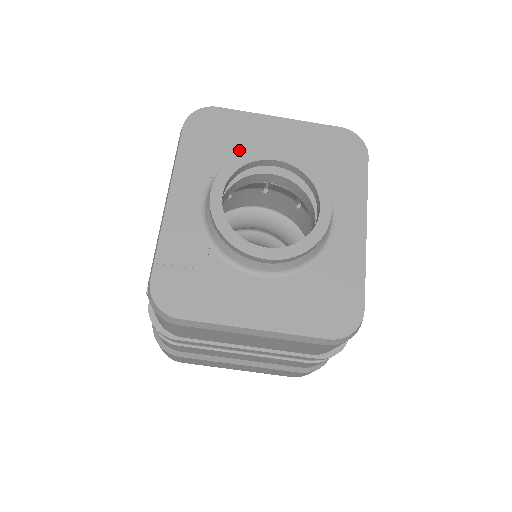
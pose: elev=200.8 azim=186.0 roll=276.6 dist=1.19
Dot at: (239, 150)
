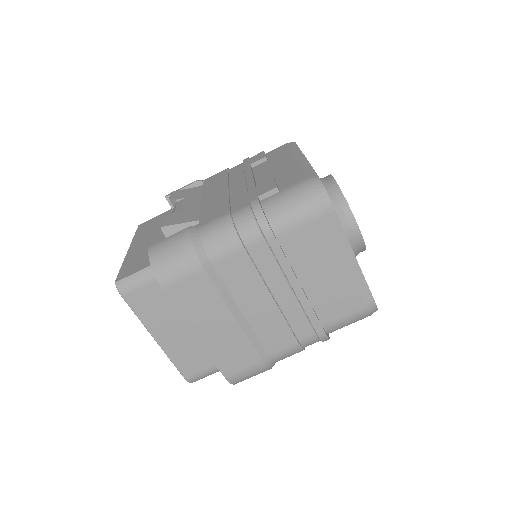
Dot at: occluded
